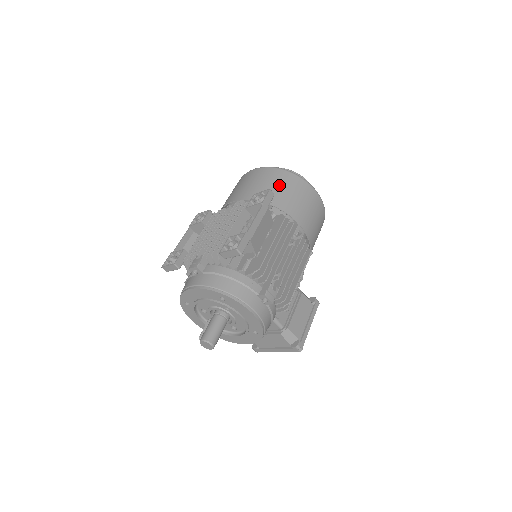
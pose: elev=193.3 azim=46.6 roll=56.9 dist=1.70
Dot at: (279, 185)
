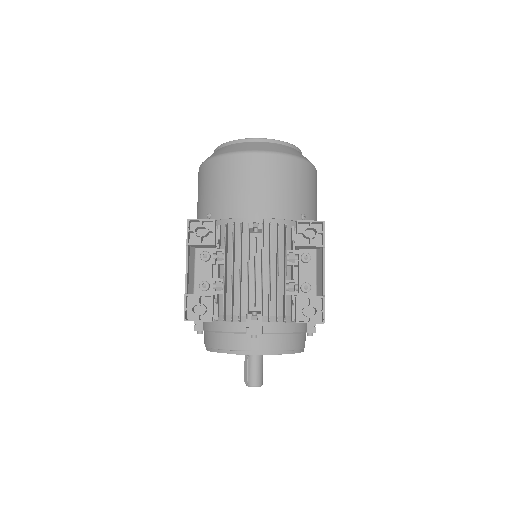
Dot at: (303, 188)
